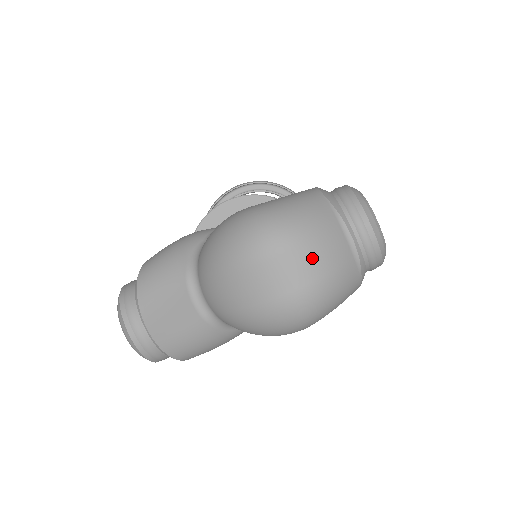
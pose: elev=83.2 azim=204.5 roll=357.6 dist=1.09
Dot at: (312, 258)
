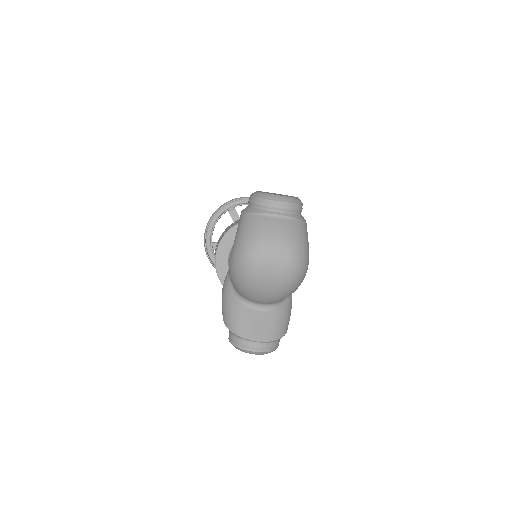
Dot at: (275, 243)
